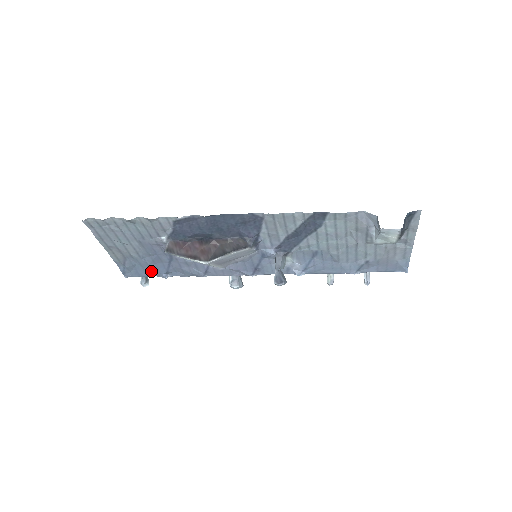
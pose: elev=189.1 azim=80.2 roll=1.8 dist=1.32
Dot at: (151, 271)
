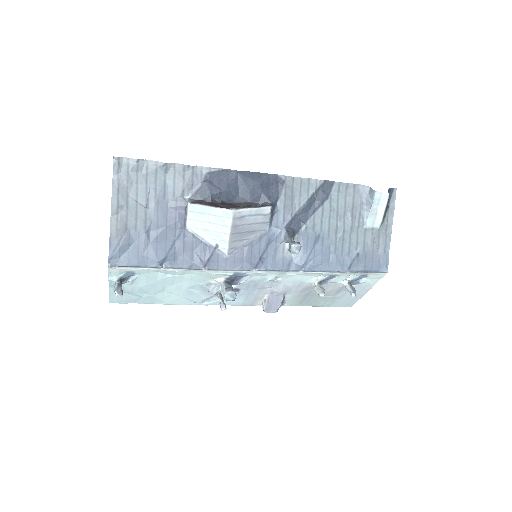
Dot at: (146, 256)
